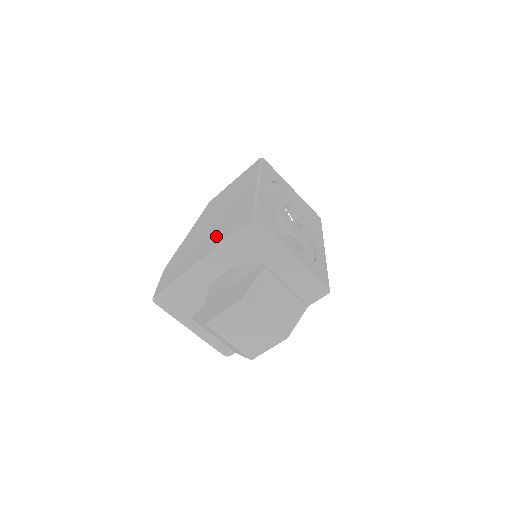
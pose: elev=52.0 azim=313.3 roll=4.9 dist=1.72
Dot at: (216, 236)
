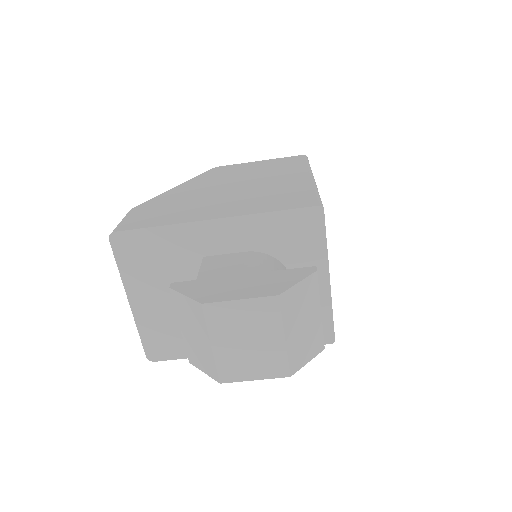
Dot at: (246, 202)
